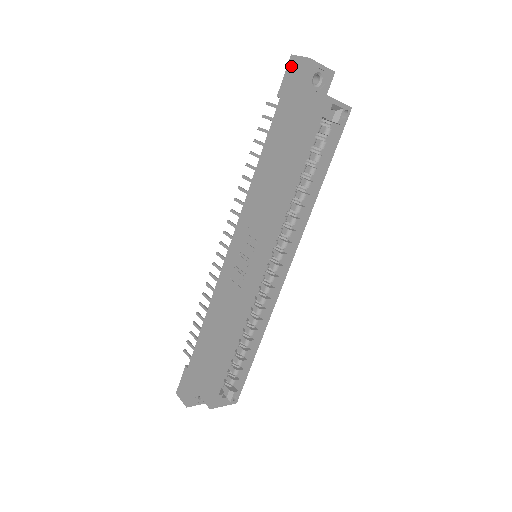
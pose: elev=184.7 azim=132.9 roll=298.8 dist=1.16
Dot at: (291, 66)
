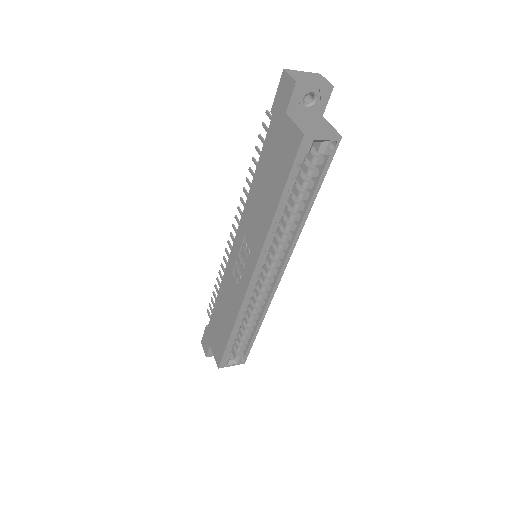
Dot at: (282, 83)
